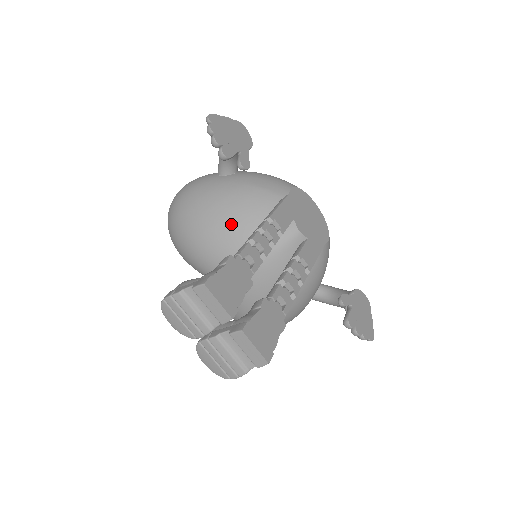
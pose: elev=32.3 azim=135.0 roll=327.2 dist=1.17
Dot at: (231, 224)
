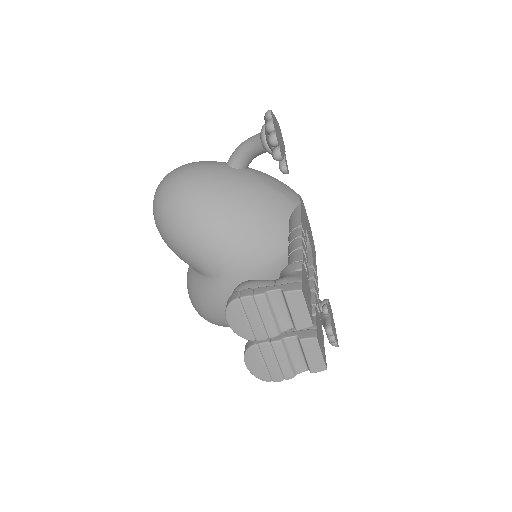
Dot at: (250, 222)
